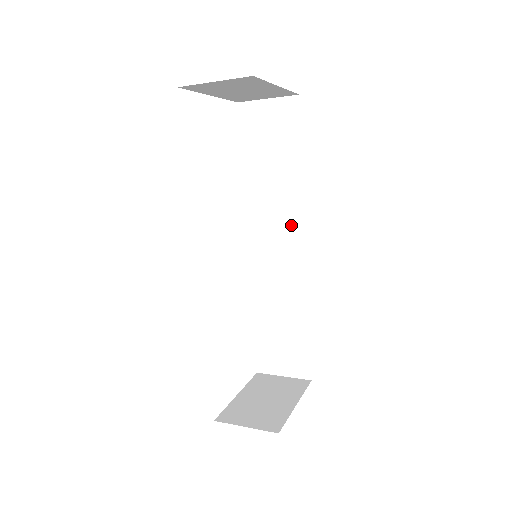
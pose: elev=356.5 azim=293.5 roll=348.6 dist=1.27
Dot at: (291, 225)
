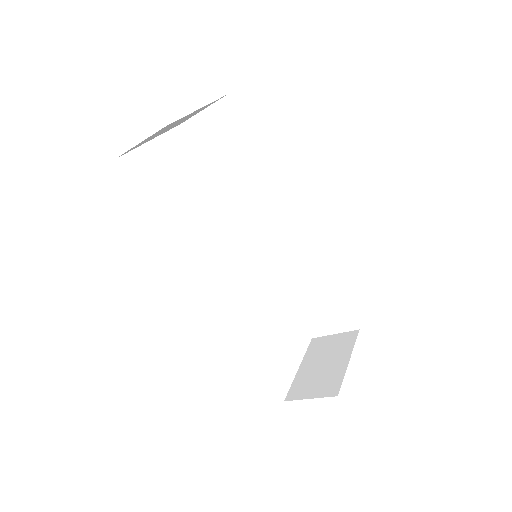
Dot at: (278, 209)
